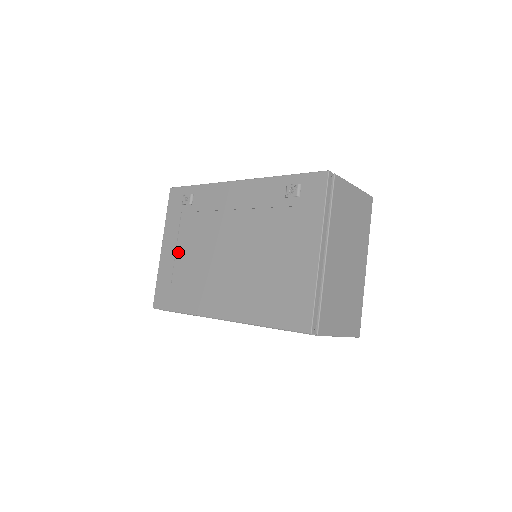
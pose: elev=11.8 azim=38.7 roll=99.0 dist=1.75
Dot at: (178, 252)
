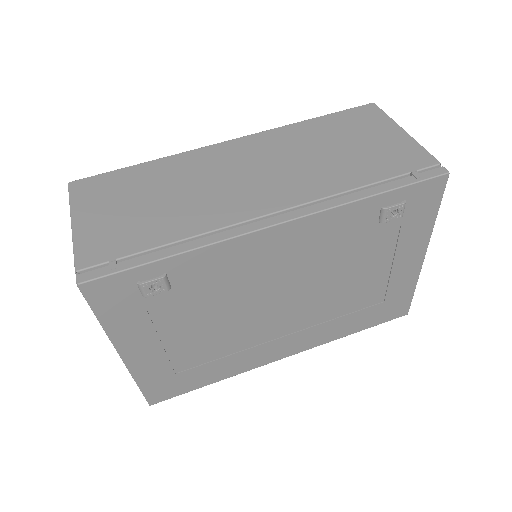
Dot at: (170, 345)
